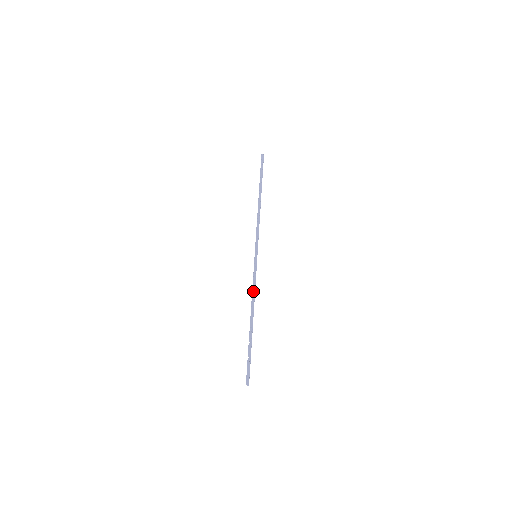
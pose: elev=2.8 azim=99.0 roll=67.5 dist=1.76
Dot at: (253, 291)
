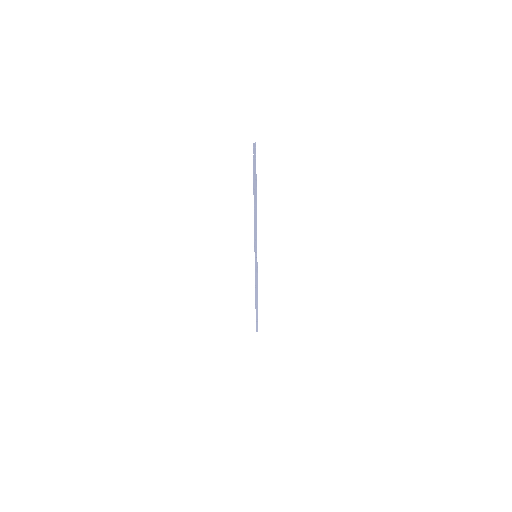
Dot at: (256, 282)
